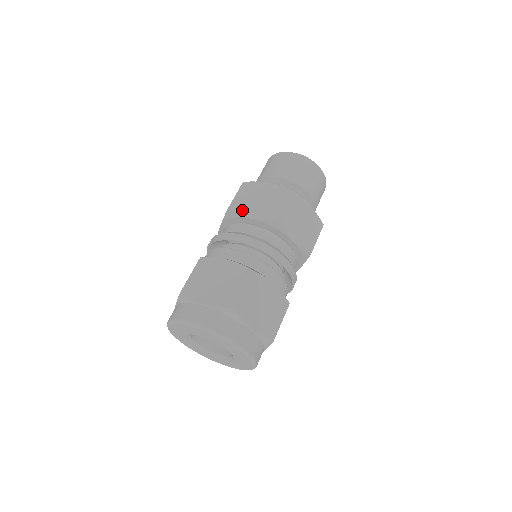
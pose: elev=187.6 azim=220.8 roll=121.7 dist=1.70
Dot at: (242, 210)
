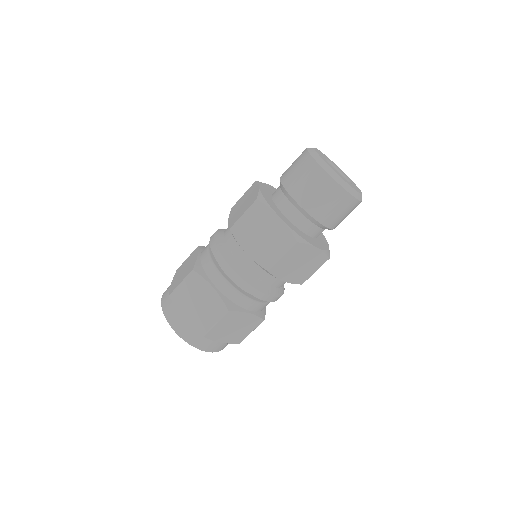
Dot at: (243, 238)
